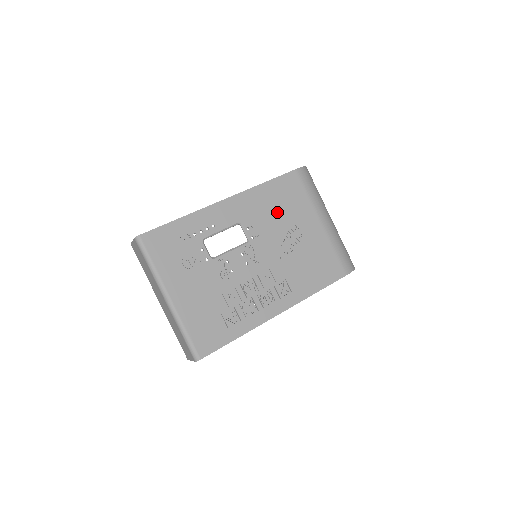
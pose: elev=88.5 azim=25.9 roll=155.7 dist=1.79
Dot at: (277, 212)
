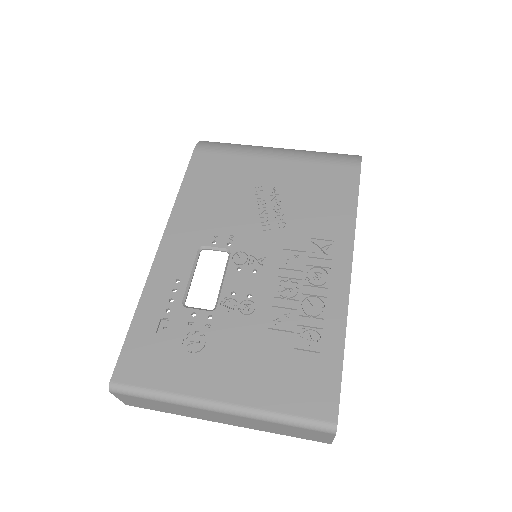
Dot at: (223, 198)
